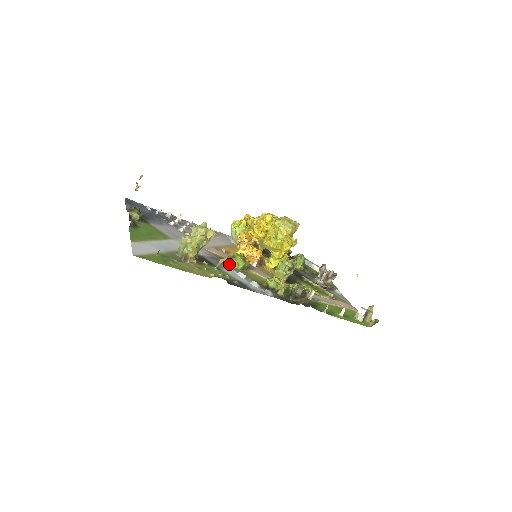
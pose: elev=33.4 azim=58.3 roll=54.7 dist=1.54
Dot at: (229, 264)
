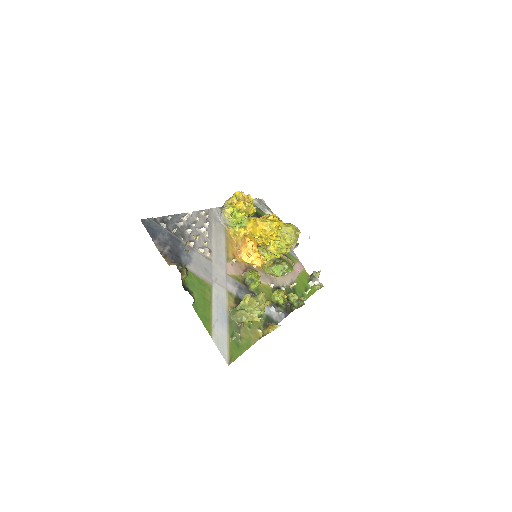
Dot at: (250, 288)
